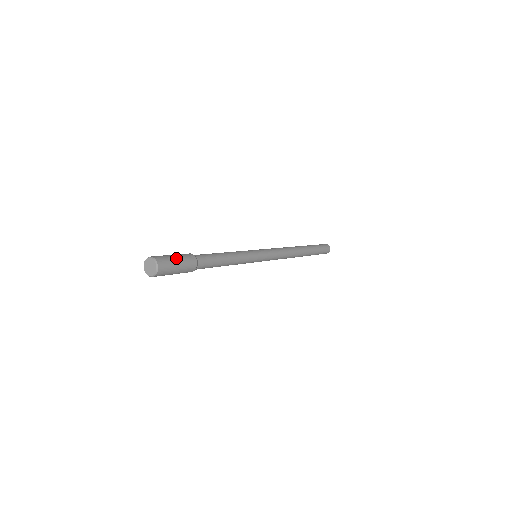
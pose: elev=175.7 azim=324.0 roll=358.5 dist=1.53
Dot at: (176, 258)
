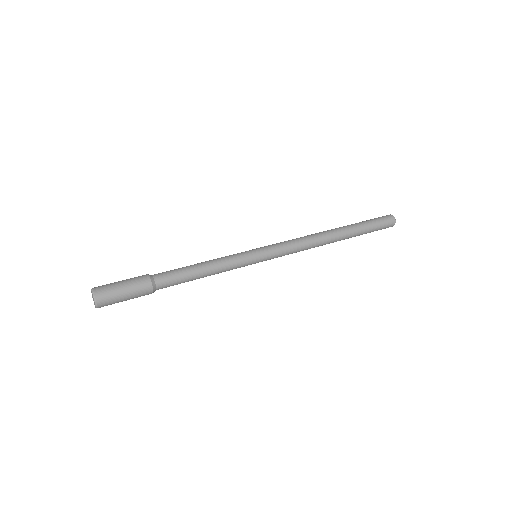
Dot at: (123, 289)
